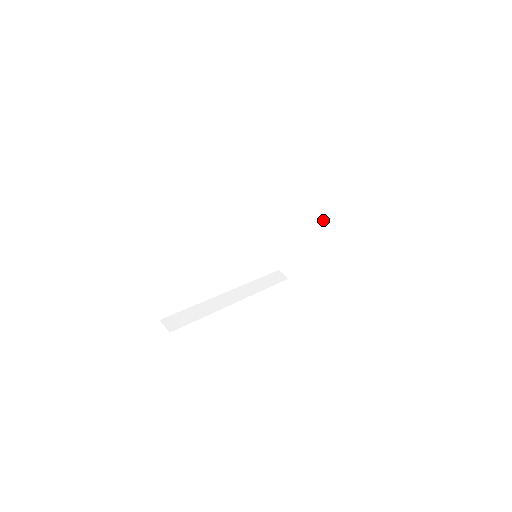
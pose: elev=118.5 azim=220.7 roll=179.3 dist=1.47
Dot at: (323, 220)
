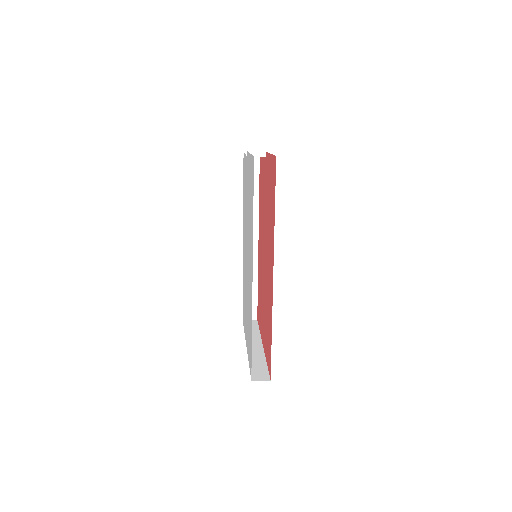
Dot at: (257, 332)
